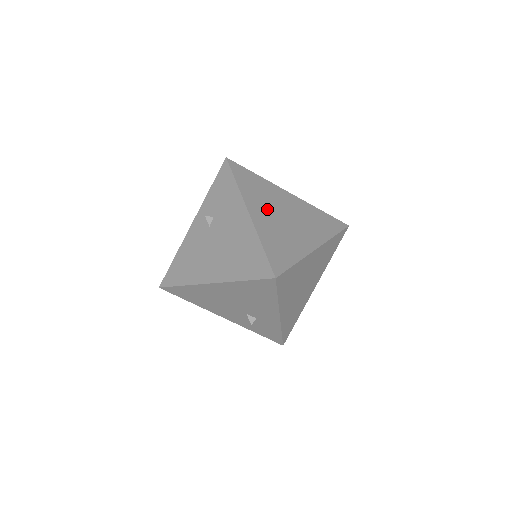
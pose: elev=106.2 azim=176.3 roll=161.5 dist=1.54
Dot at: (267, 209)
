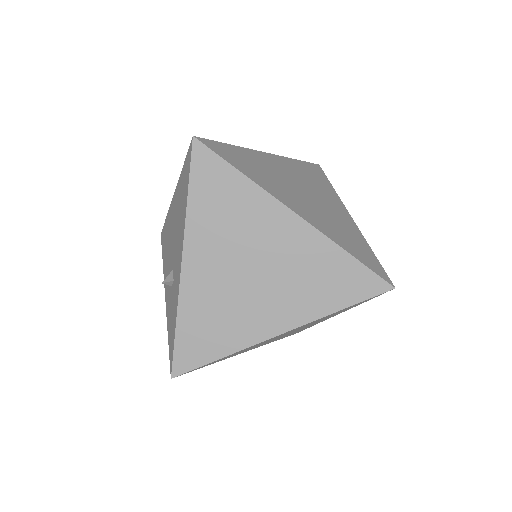
Dot at: (294, 175)
